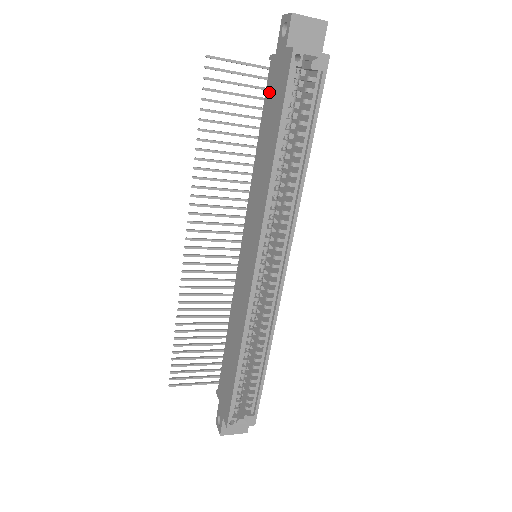
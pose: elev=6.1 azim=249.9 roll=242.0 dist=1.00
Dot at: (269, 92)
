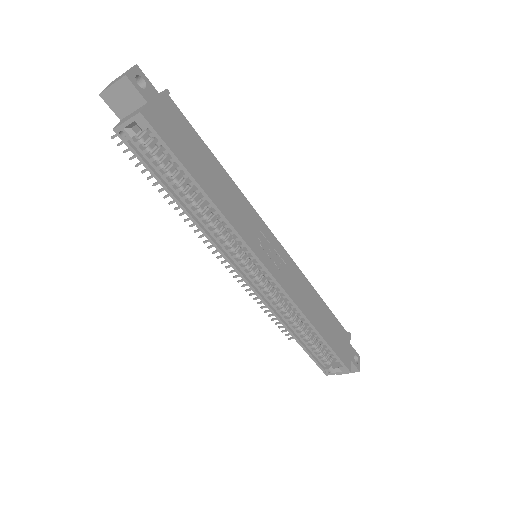
Dot at: occluded
